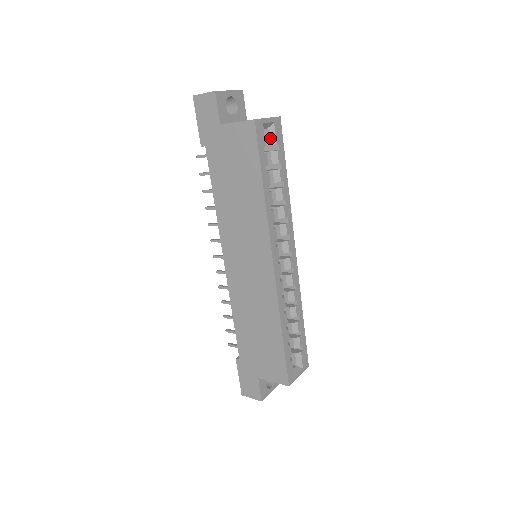
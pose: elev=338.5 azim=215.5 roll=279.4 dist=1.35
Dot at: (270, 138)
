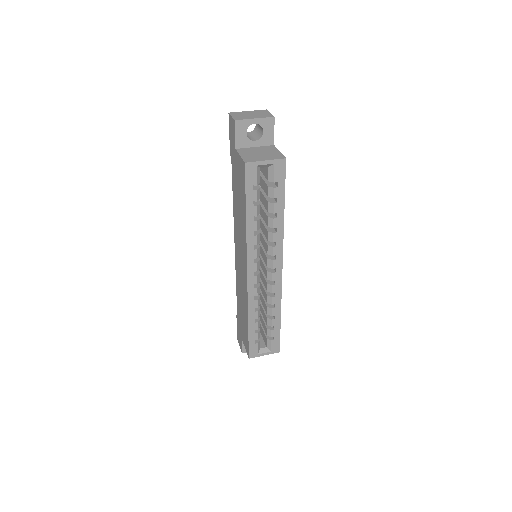
Dot at: (269, 176)
